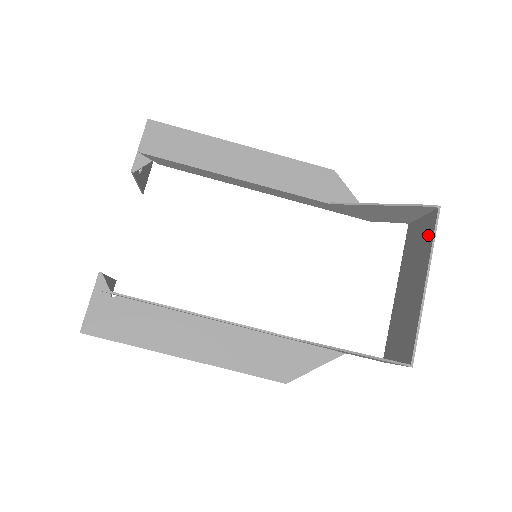
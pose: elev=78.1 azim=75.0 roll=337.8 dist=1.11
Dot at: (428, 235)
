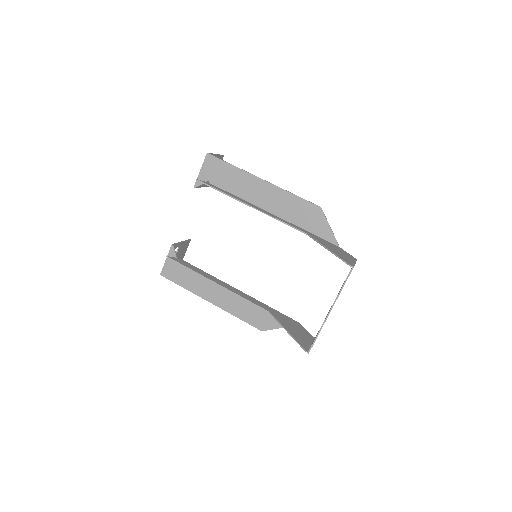
Dot at: occluded
